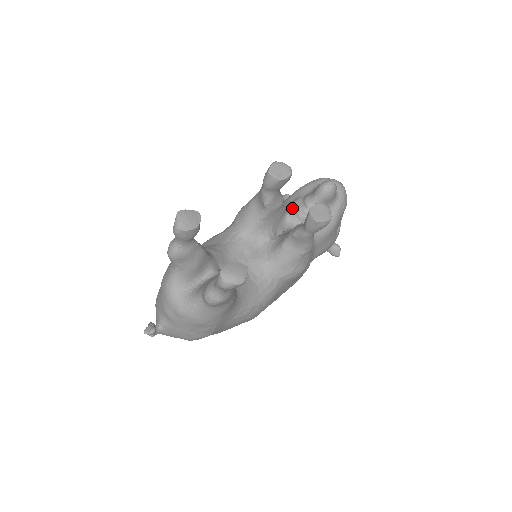
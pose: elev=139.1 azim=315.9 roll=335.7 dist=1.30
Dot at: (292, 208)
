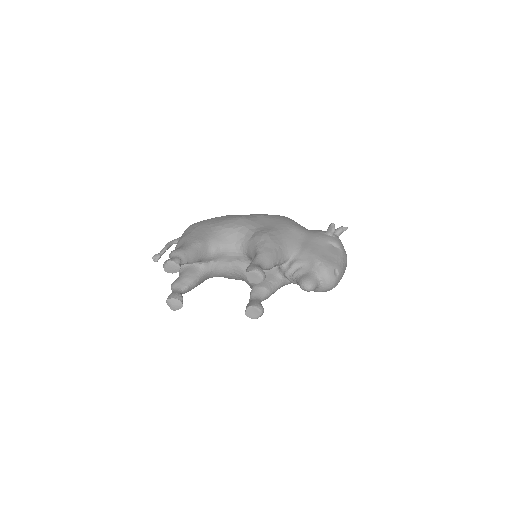
Dot at: (290, 264)
